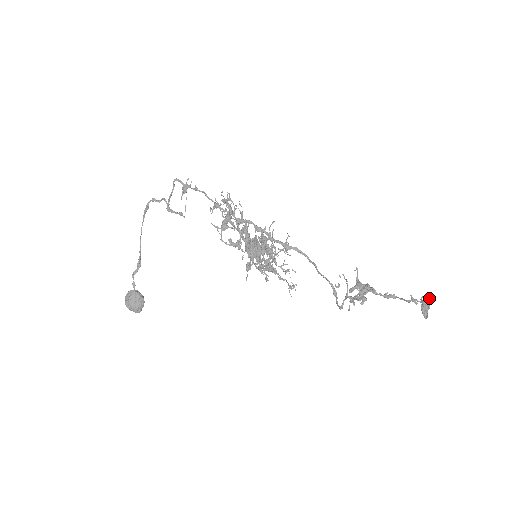
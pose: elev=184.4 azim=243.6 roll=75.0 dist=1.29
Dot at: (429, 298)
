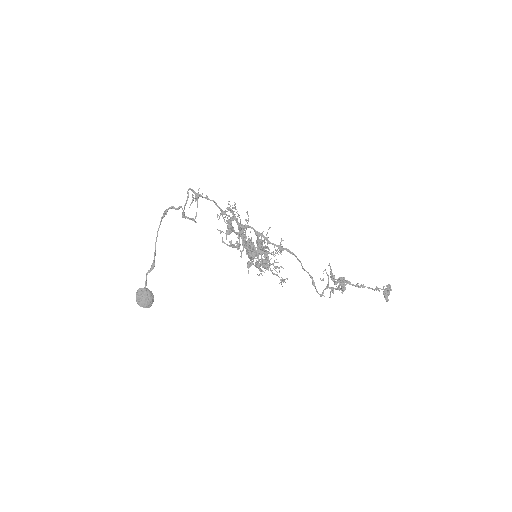
Dot at: (389, 287)
